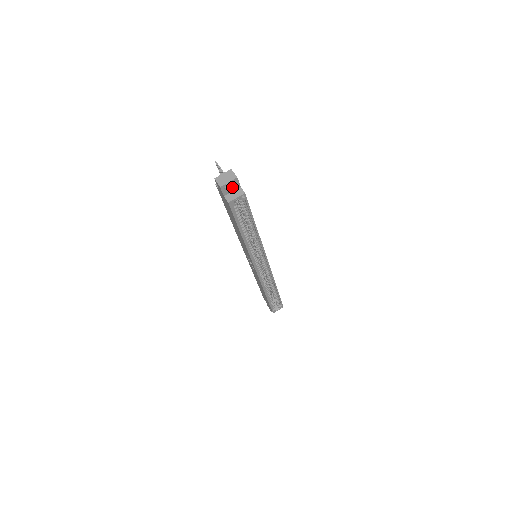
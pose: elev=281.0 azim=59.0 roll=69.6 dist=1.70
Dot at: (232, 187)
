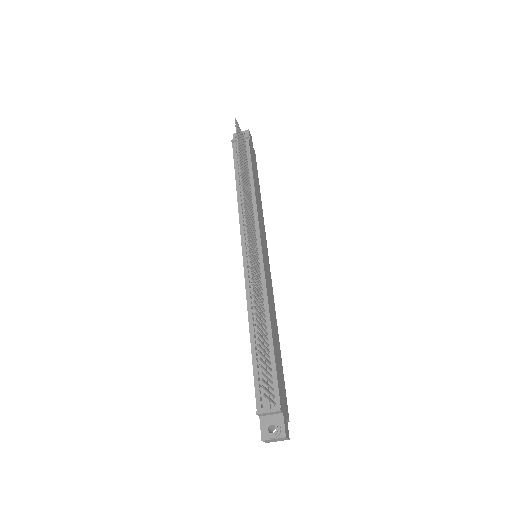
Dot at: occluded
